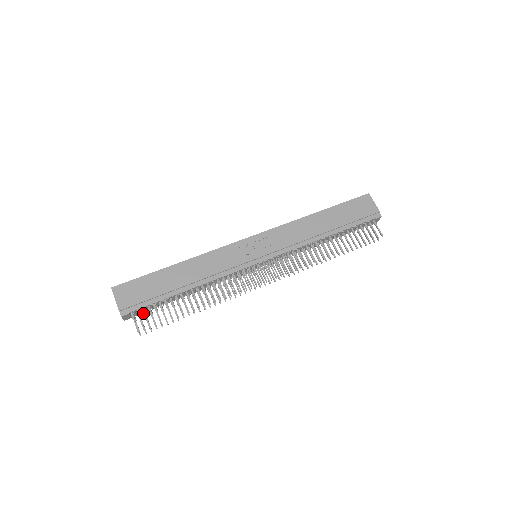
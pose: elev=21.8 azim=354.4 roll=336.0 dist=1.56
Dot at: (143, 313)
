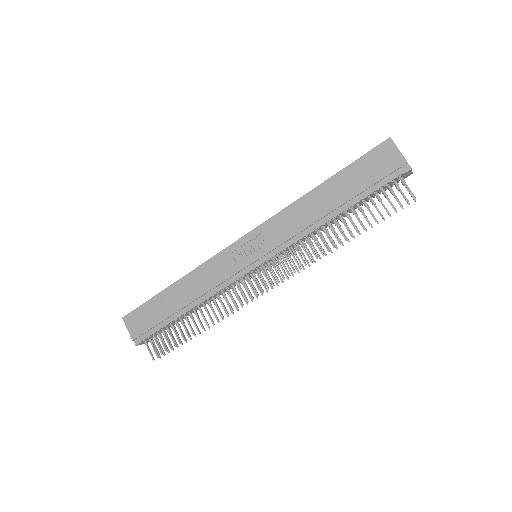
Dot at: (154, 339)
